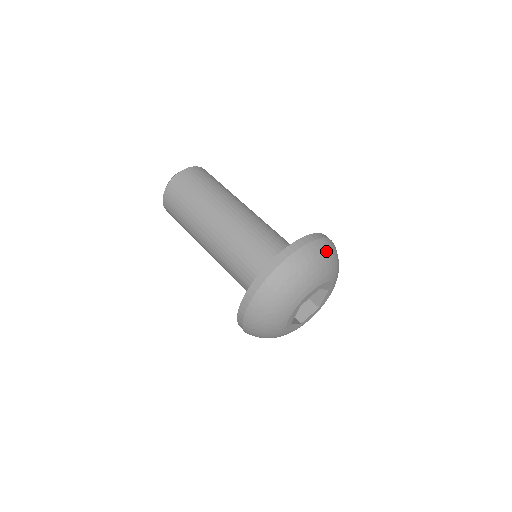
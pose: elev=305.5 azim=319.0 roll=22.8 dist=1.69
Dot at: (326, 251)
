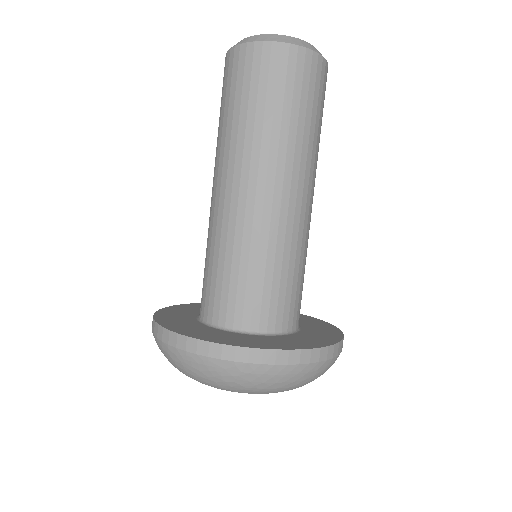
Dot at: occluded
